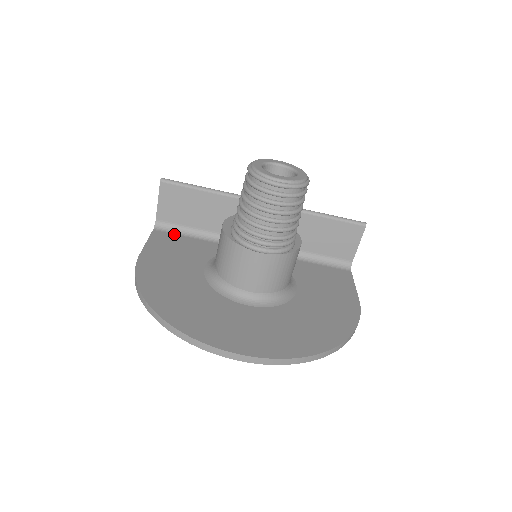
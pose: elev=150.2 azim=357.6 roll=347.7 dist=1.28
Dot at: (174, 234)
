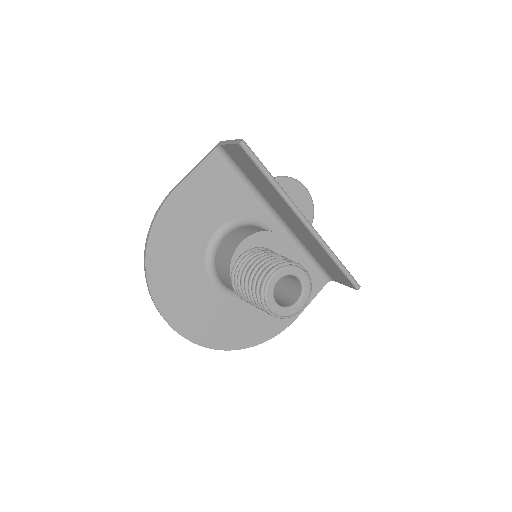
Dot at: (226, 167)
